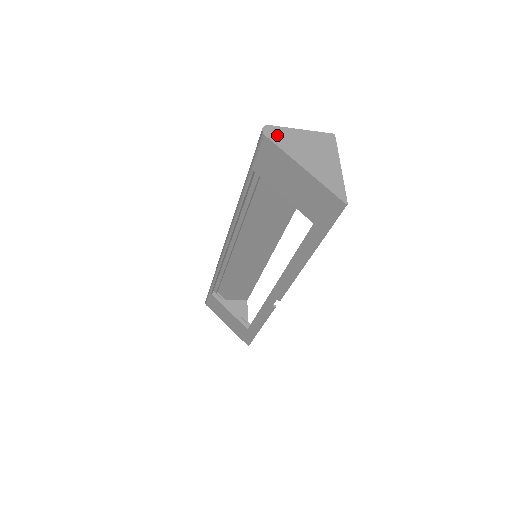
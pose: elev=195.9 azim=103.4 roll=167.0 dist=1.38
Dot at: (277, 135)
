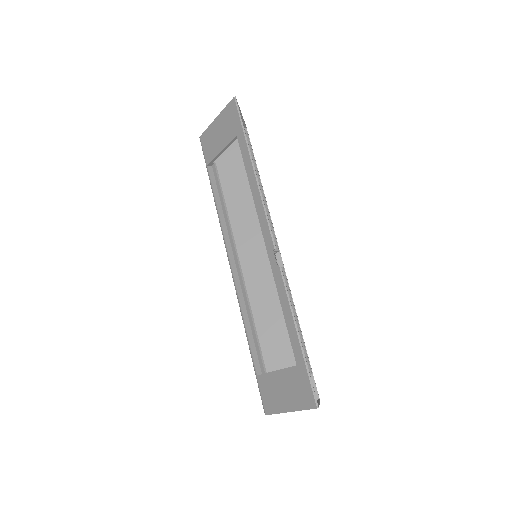
Dot at: occluded
